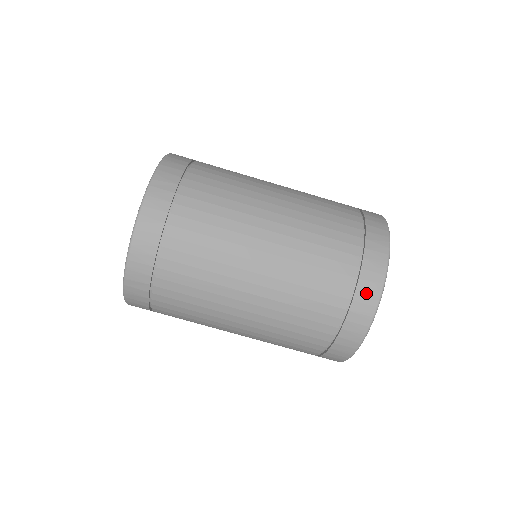
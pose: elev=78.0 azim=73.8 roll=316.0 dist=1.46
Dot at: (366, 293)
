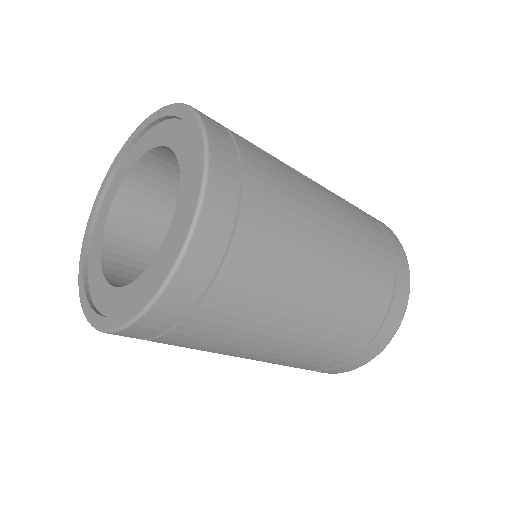
Dot at: (336, 371)
